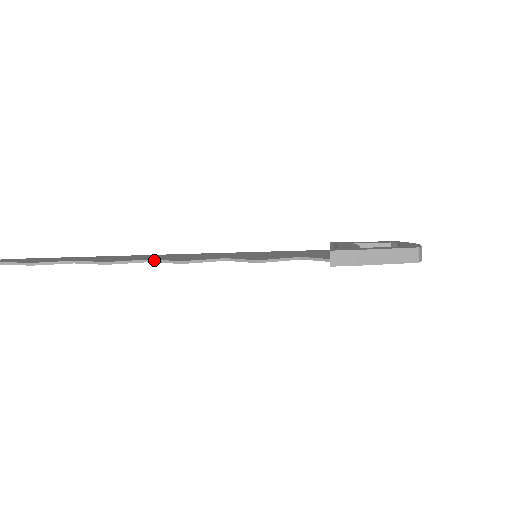
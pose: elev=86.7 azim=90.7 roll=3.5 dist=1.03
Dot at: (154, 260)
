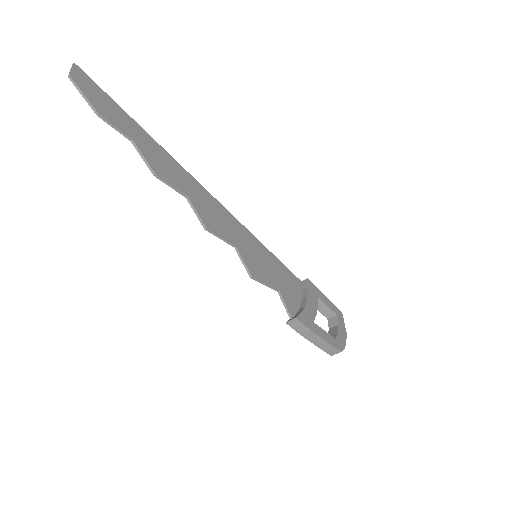
Dot at: (190, 201)
